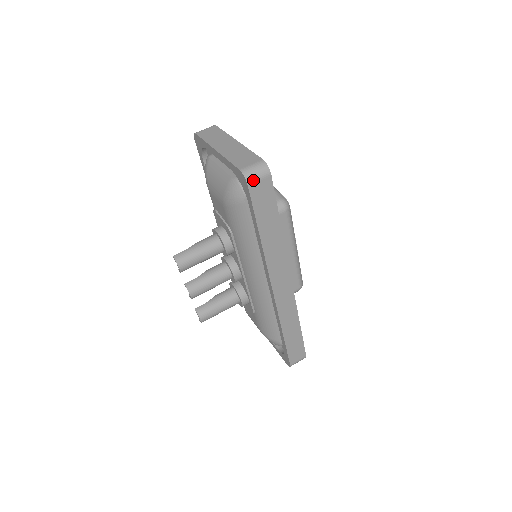
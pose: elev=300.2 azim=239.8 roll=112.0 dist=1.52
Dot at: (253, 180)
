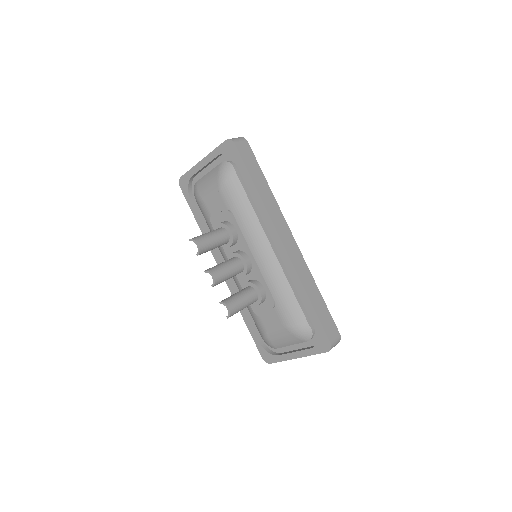
Dot at: (237, 142)
